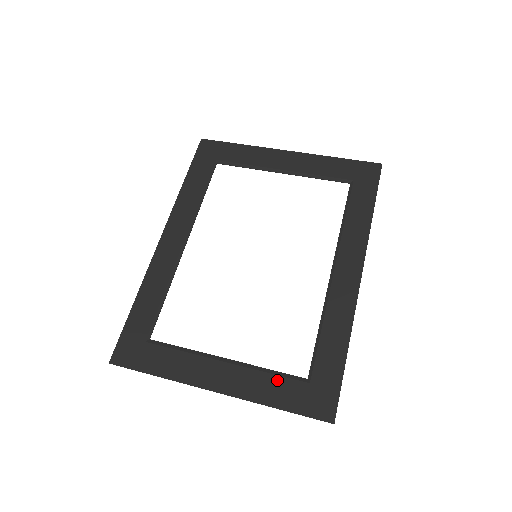
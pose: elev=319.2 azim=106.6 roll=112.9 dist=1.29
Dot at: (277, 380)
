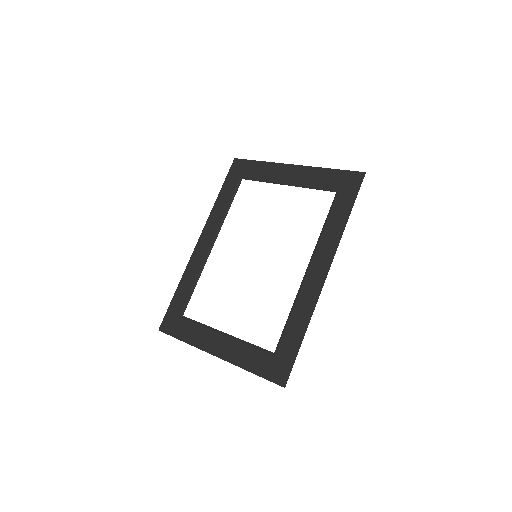
Dot at: (254, 352)
